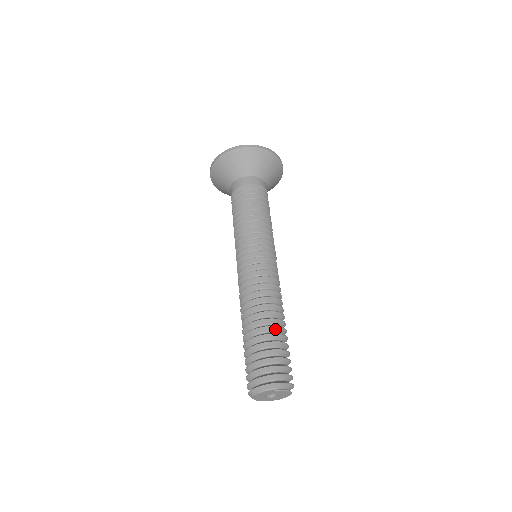
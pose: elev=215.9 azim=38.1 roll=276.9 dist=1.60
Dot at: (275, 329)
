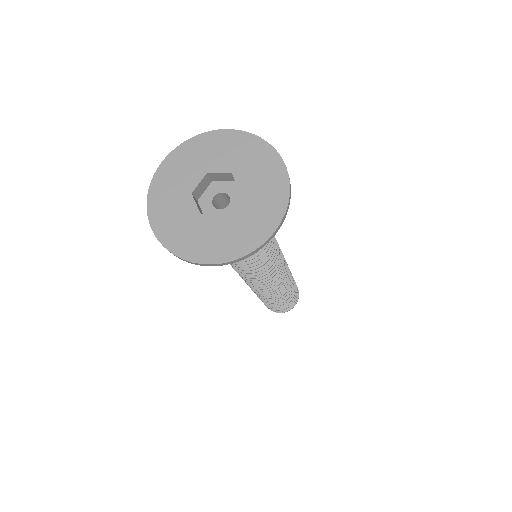
Dot at: occluded
